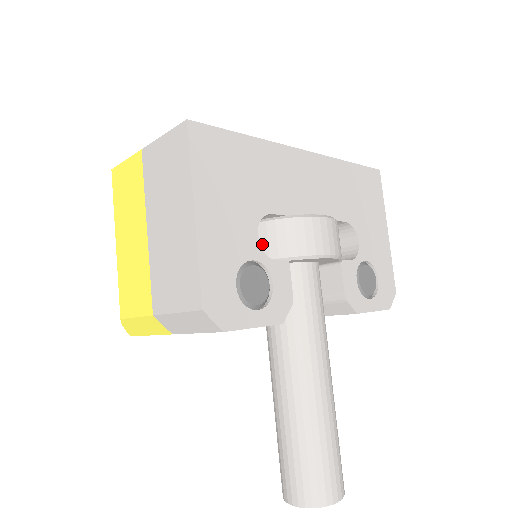
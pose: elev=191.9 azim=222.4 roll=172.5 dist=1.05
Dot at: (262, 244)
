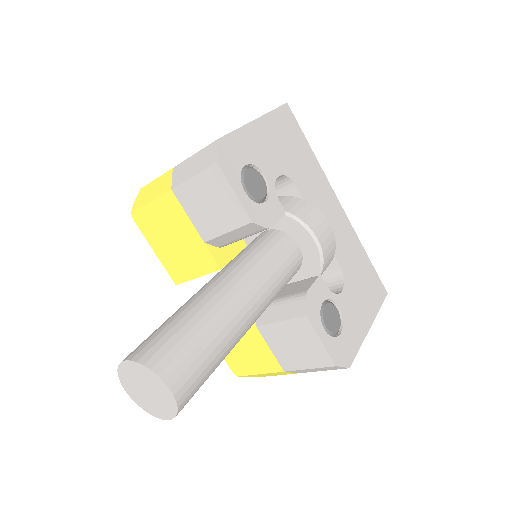
Dot at: occluded
